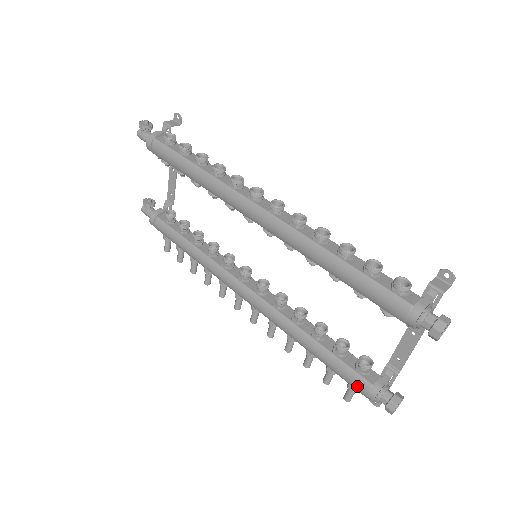
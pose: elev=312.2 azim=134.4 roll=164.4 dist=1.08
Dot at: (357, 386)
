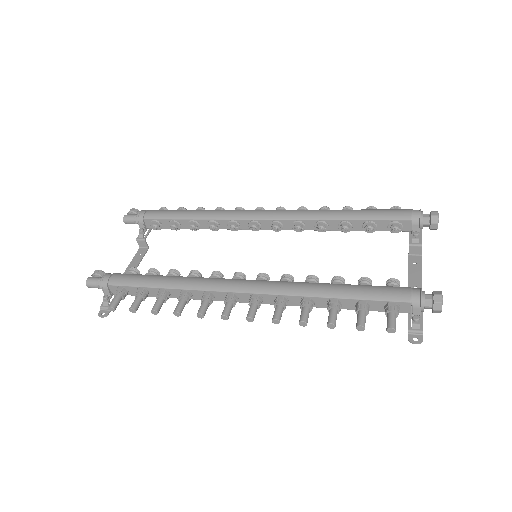
Dot at: (398, 293)
